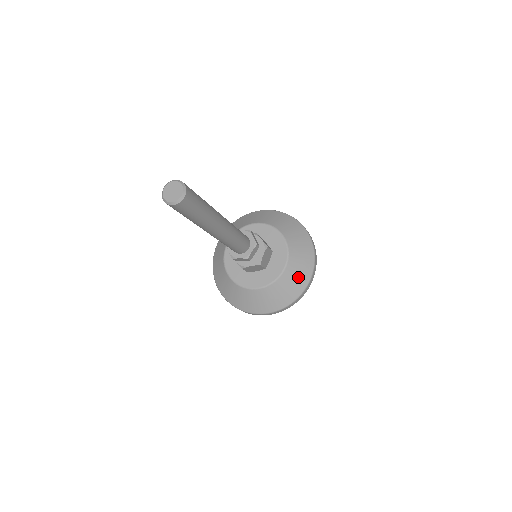
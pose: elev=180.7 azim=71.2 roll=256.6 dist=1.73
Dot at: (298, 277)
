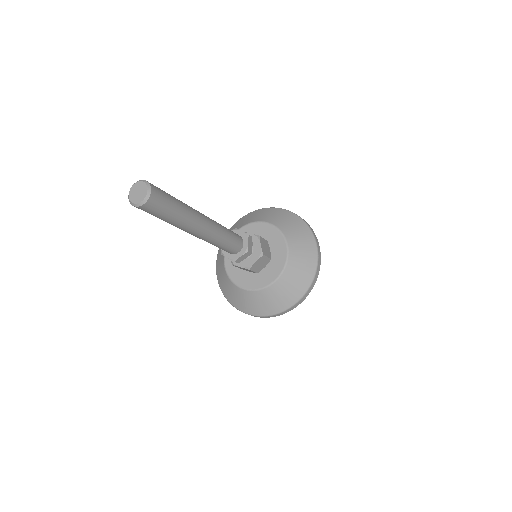
Dot at: (285, 295)
